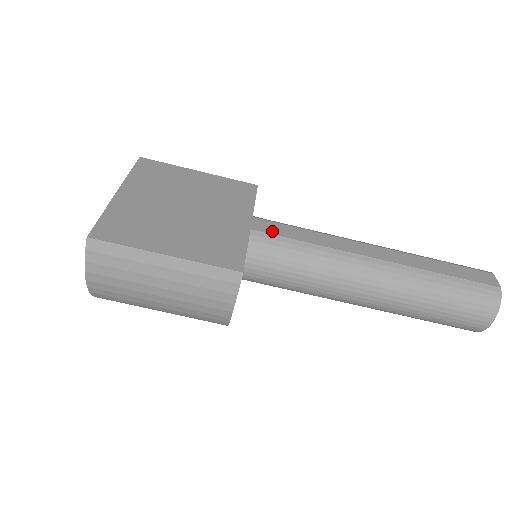
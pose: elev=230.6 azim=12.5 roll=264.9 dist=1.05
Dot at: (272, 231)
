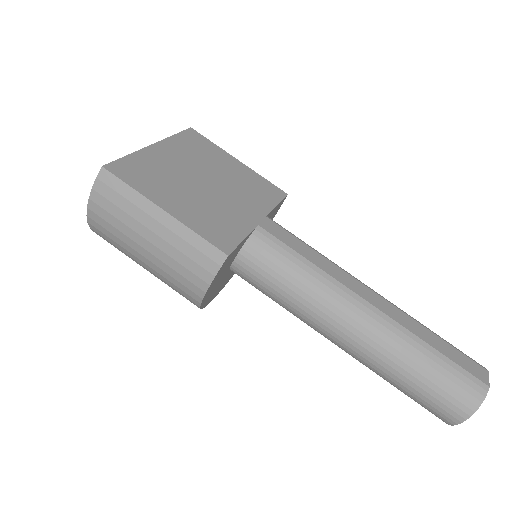
Dot at: (278, 235)
